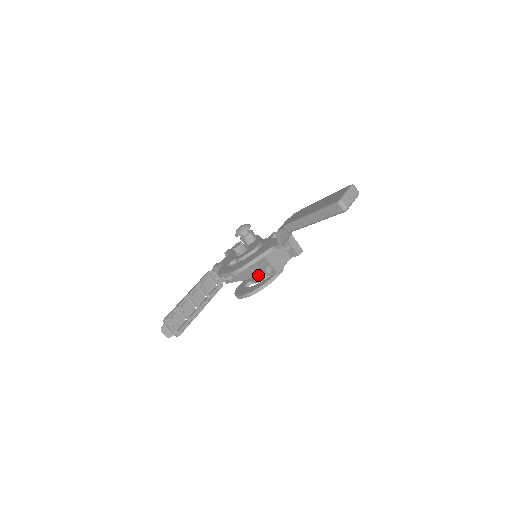
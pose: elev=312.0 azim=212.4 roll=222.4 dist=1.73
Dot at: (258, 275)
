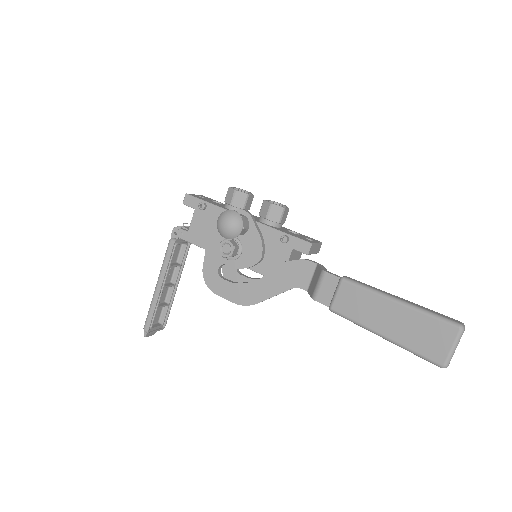
Dot at: occluded
